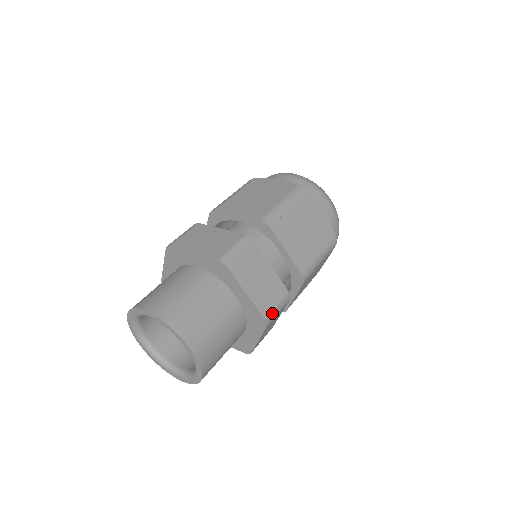
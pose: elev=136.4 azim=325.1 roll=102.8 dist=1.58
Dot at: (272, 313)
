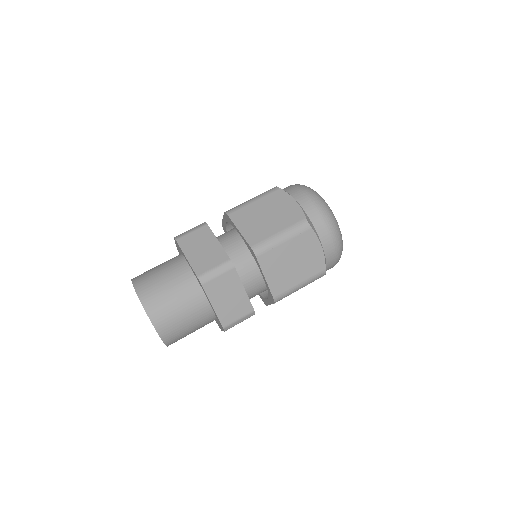
Dot at: (232, 324)
